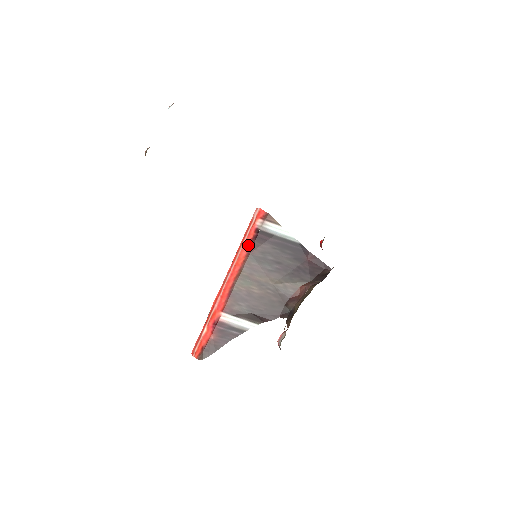
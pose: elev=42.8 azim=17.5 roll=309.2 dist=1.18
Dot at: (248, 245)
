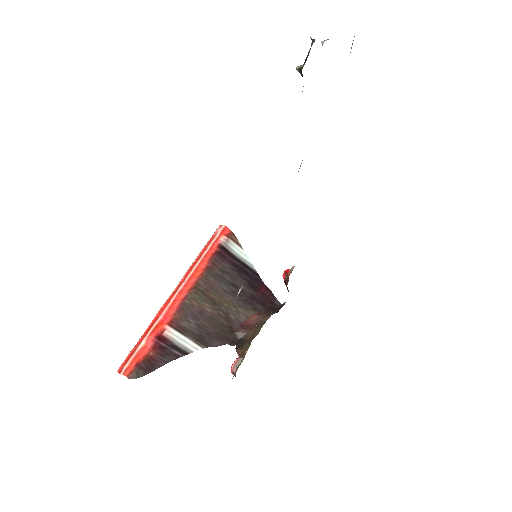
Dot at: (209, 258)
